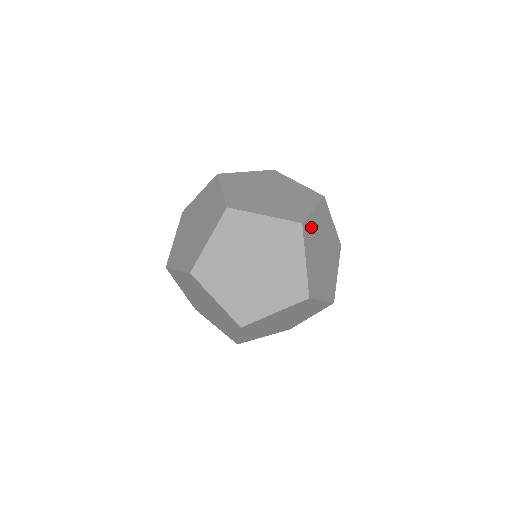
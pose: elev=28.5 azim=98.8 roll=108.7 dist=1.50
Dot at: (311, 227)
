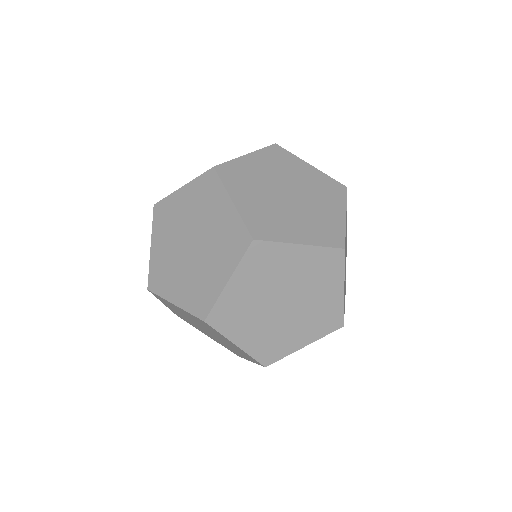
Dot at: (242, 170)
